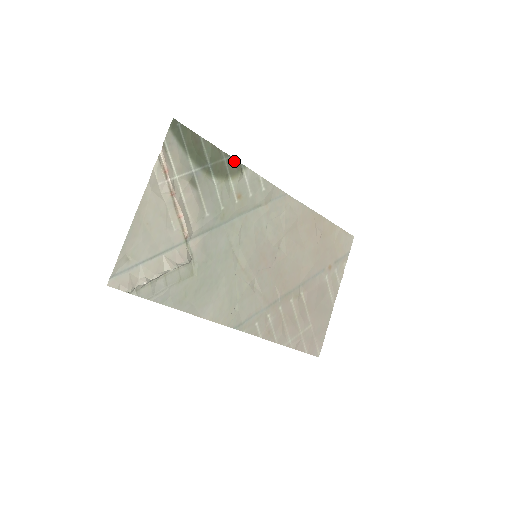
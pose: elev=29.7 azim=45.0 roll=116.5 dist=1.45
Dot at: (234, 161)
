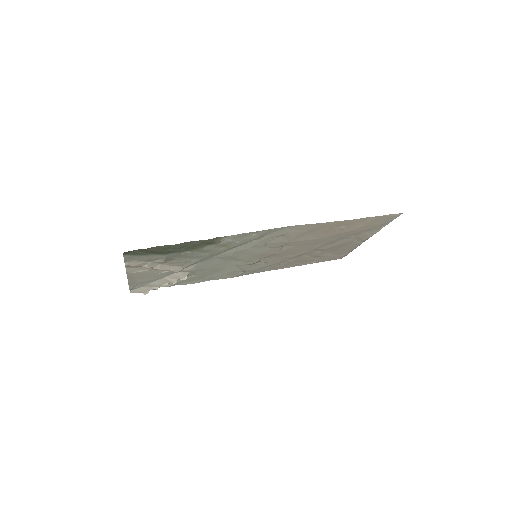
Dot at: (208, 240)
